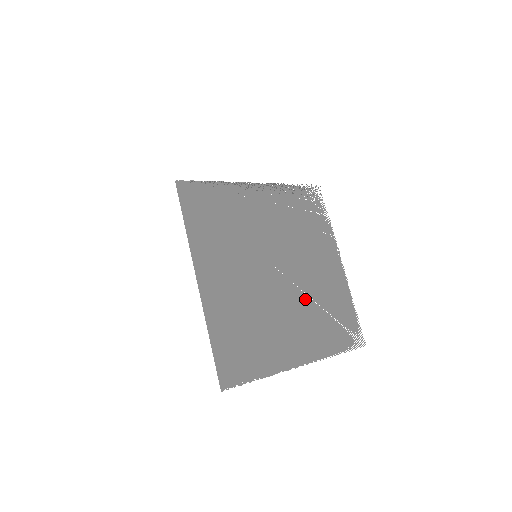
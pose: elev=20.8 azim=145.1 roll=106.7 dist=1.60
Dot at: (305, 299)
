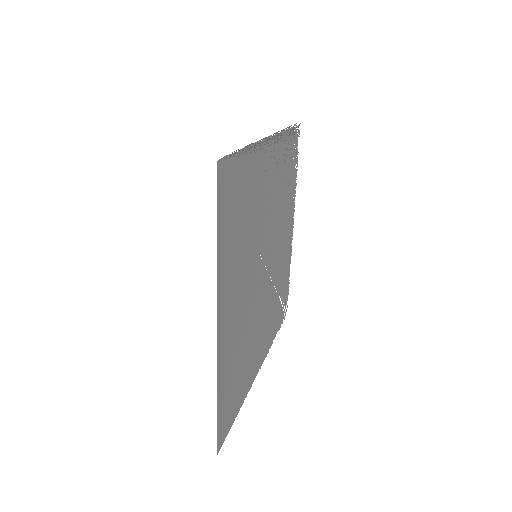
Dot at: (272, 290)
